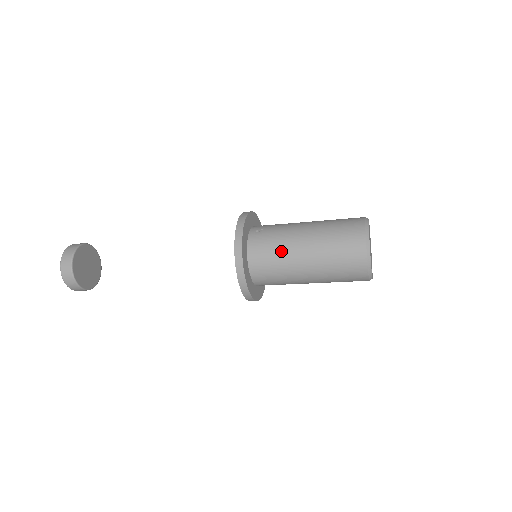
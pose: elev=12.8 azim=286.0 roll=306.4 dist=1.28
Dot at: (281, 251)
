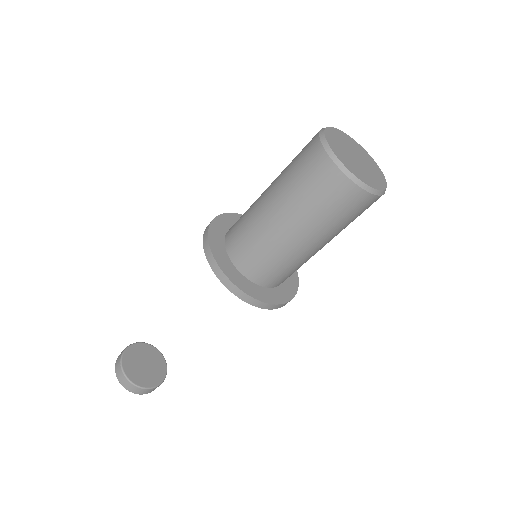
Dot at: occluded
